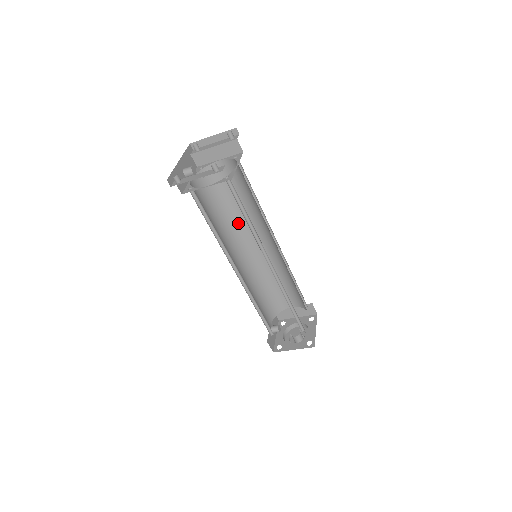
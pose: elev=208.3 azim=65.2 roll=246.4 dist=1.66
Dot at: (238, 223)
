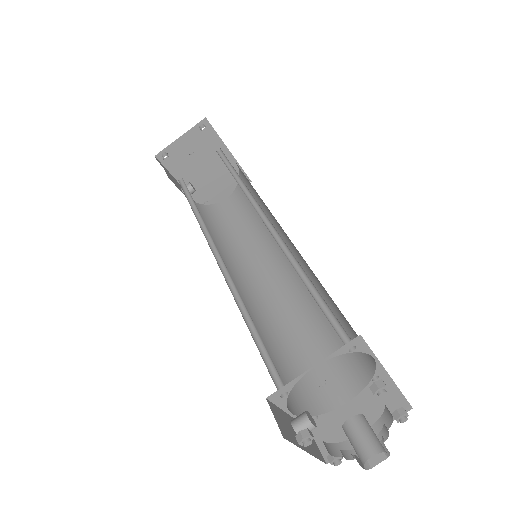
Dot at: (242, 255)
